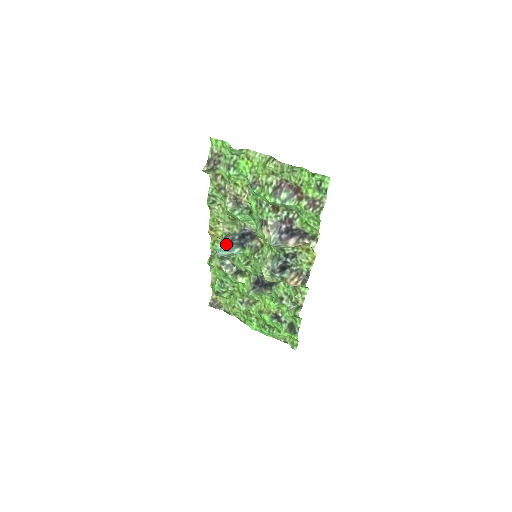
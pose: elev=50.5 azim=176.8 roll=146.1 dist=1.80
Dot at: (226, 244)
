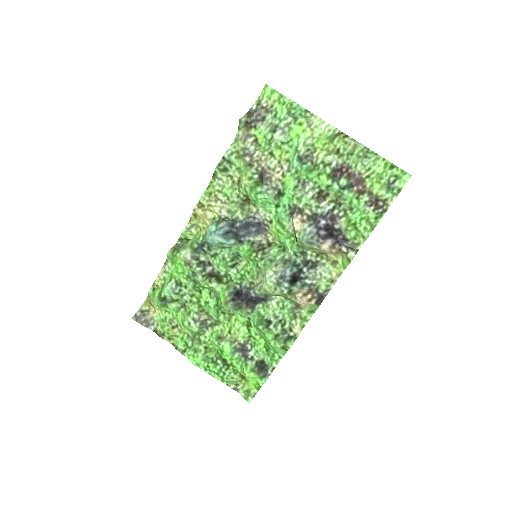
Dot at: (224, 227)
